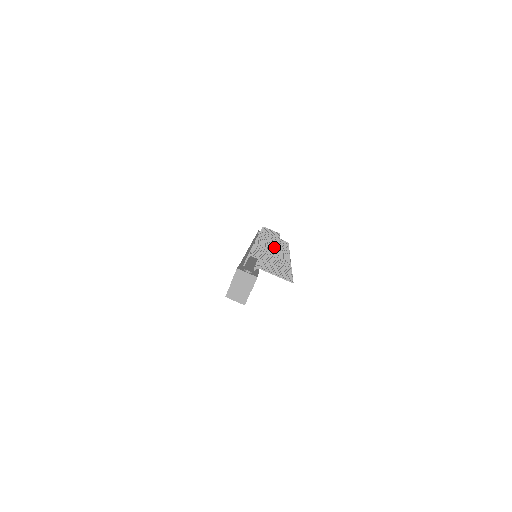
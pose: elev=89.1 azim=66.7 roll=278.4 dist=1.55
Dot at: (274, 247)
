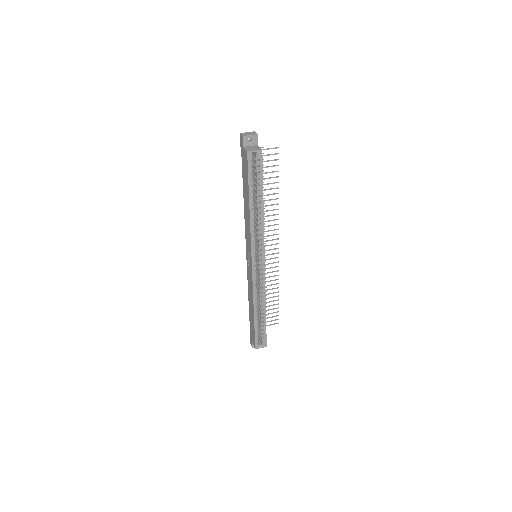
Dot at: occluded
